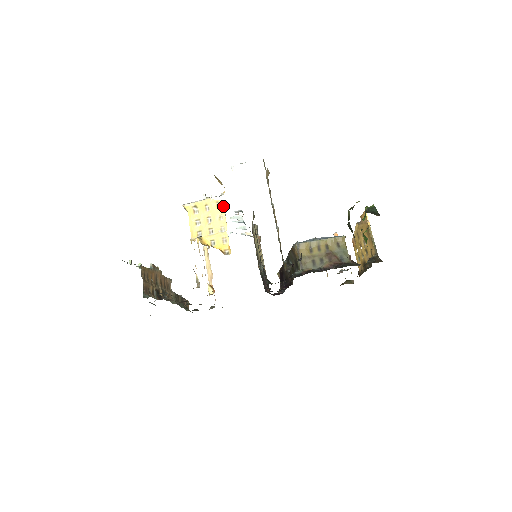
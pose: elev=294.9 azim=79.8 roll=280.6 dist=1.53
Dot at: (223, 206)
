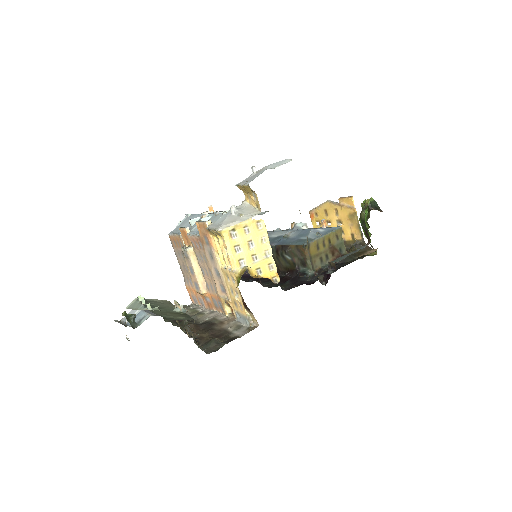
Dot at: (264, 226)
